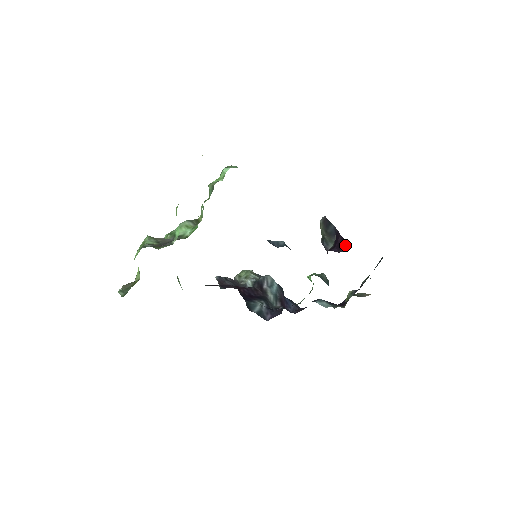
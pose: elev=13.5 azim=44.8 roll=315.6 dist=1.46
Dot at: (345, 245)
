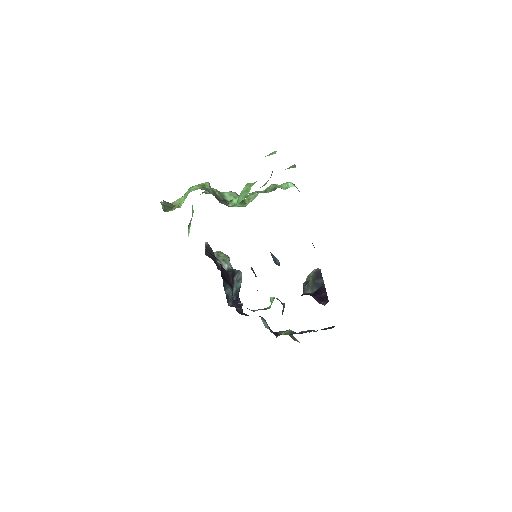
Dot at: (327, 302)
